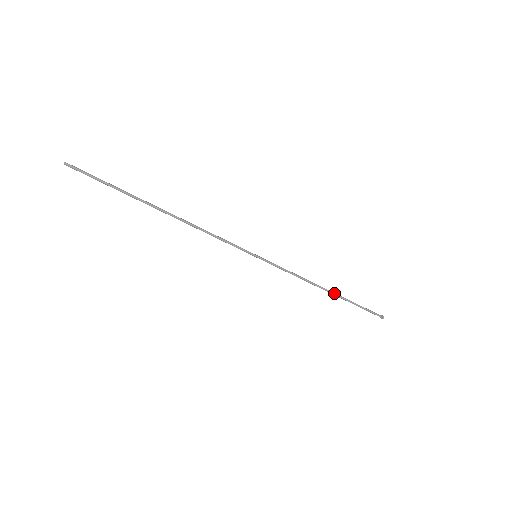
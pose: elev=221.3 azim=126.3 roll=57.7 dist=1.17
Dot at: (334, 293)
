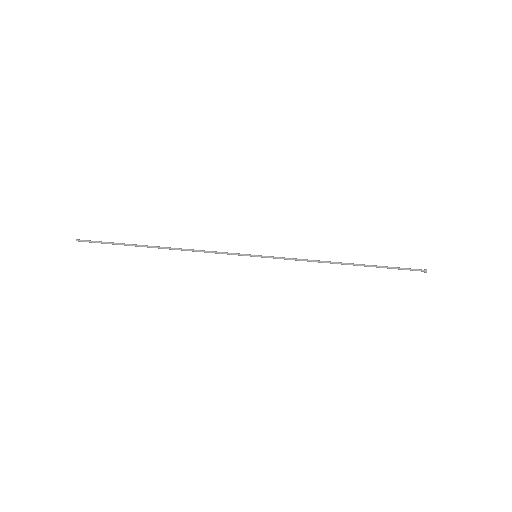
Dot at: (354, 264)
